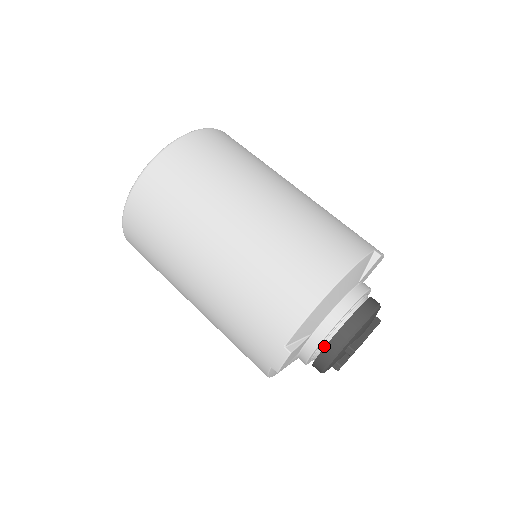
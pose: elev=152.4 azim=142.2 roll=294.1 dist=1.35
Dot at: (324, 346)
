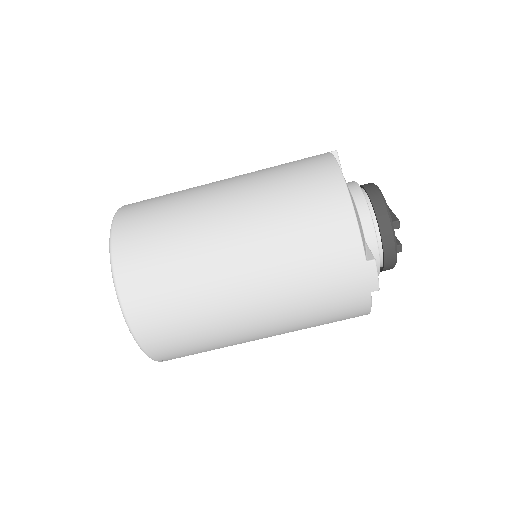
Dot at: (379, 241)
